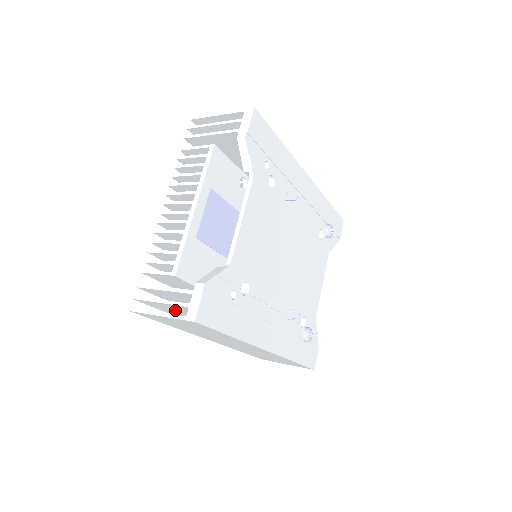
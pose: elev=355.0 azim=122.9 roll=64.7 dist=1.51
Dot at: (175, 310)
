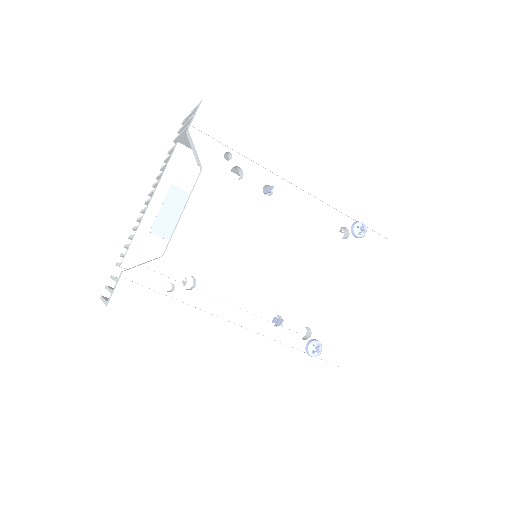
Dot at: occluded
